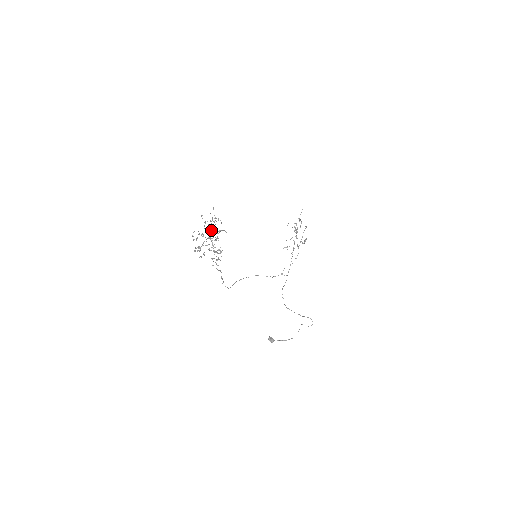
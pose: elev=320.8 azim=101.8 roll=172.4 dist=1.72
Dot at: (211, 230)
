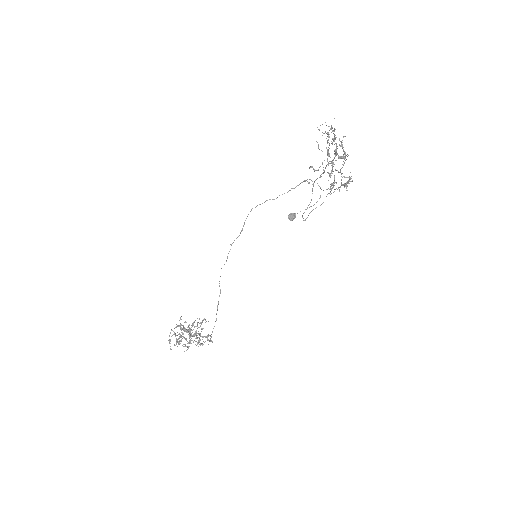
Dot at: occluded
